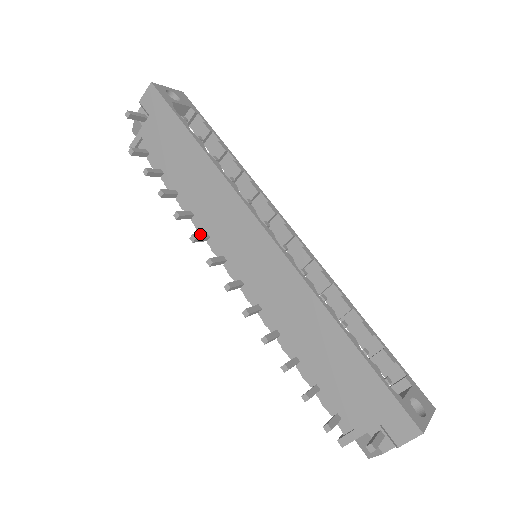
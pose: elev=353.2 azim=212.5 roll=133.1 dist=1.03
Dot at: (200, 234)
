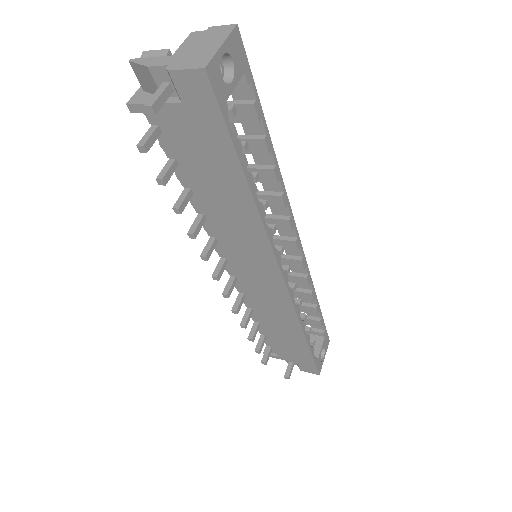
Dot at: (211, 248)
